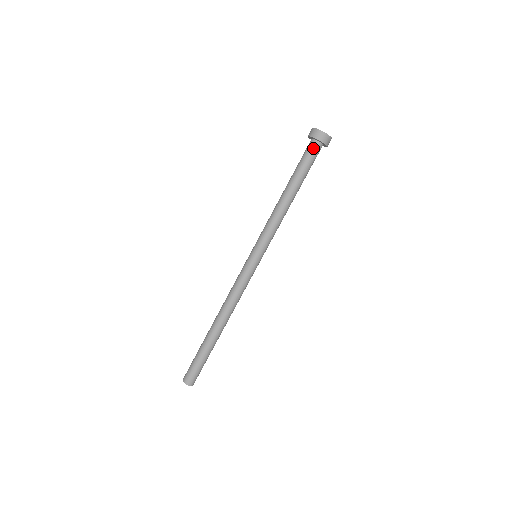
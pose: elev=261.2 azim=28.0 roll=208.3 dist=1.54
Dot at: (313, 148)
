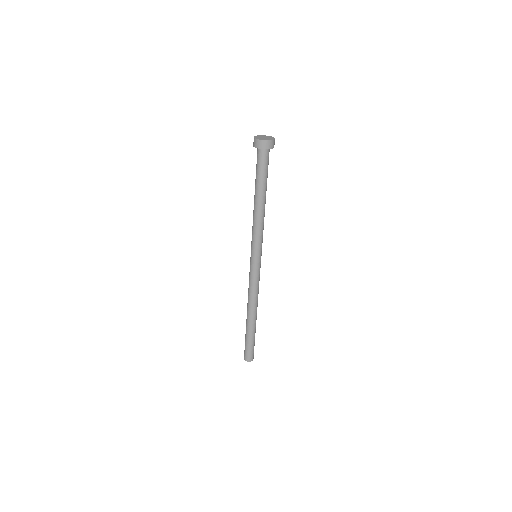
Dot at: (260, 156)
